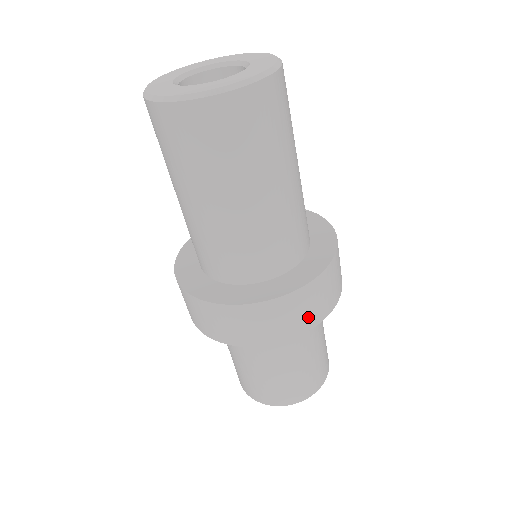
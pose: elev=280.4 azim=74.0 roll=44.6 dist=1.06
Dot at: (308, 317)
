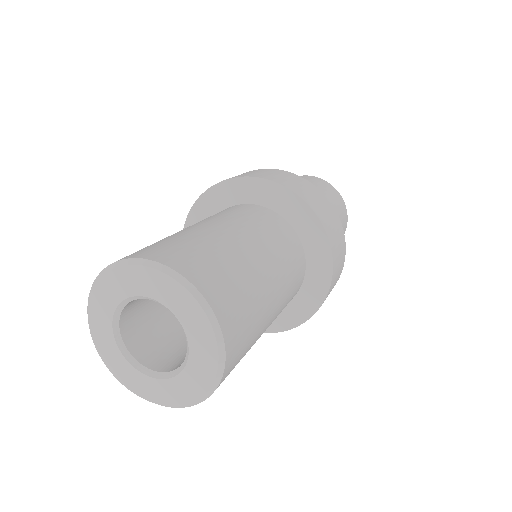
Dot at: occluded
